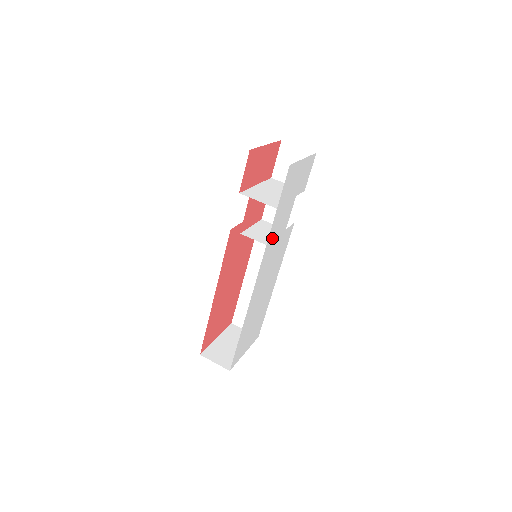
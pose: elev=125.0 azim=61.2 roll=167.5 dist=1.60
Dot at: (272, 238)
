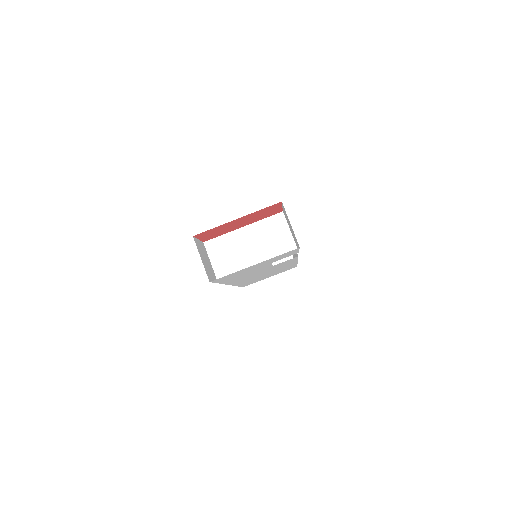
Dot at: (237, 279)
